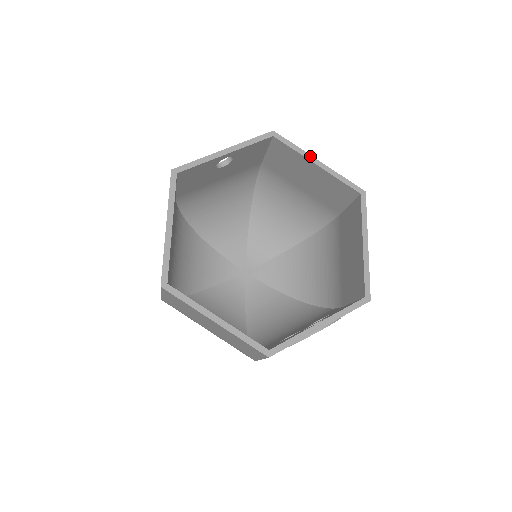
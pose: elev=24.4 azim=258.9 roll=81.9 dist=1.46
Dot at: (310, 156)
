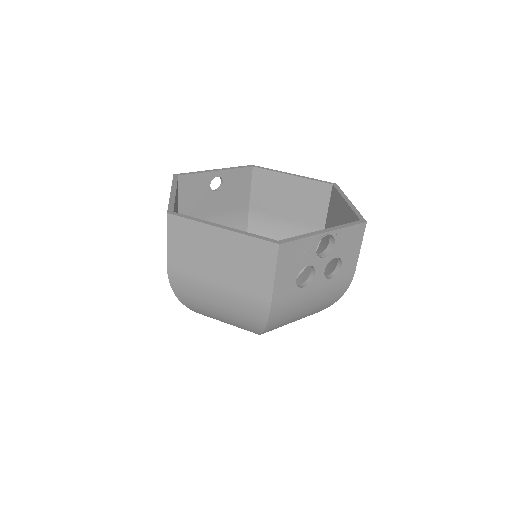
Dot at: (285, 172)
